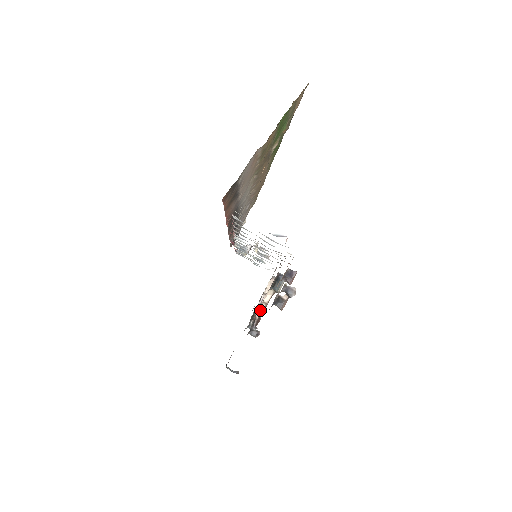
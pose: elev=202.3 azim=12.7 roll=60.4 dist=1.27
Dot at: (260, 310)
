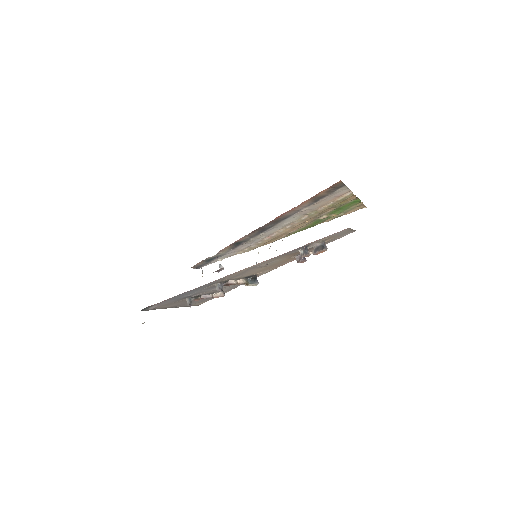
Dot at: (232, 282)
